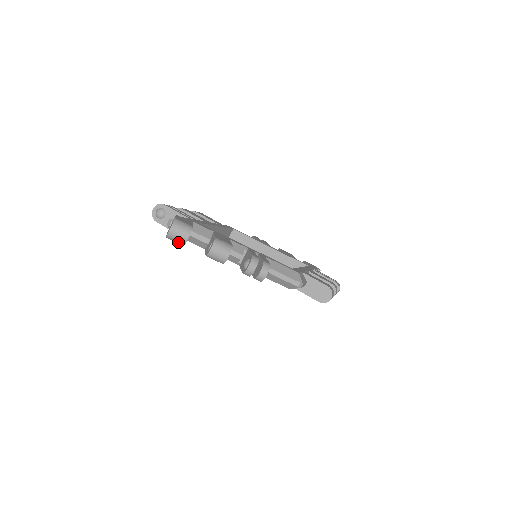
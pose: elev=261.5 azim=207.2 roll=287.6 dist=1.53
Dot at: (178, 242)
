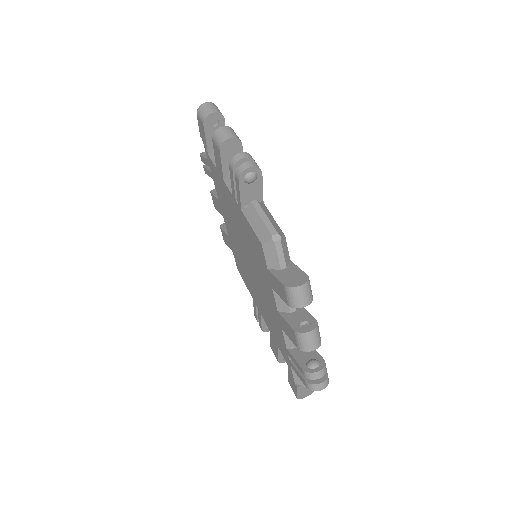
Dot at: (202, 116)
